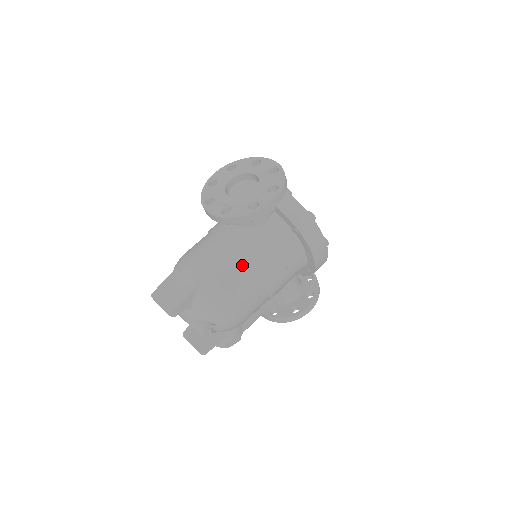
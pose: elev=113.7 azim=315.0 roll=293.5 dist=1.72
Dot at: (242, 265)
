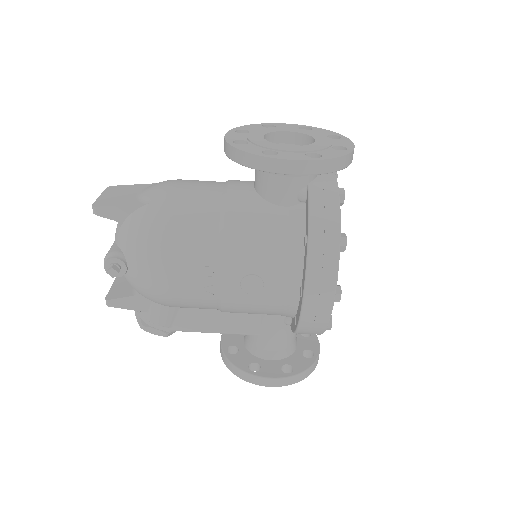
Dot at: (209, 223)
